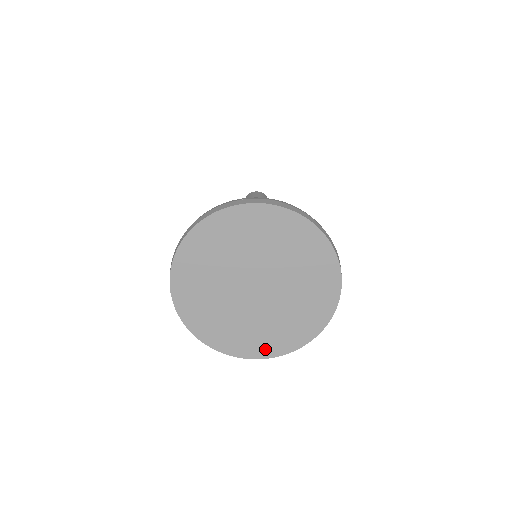
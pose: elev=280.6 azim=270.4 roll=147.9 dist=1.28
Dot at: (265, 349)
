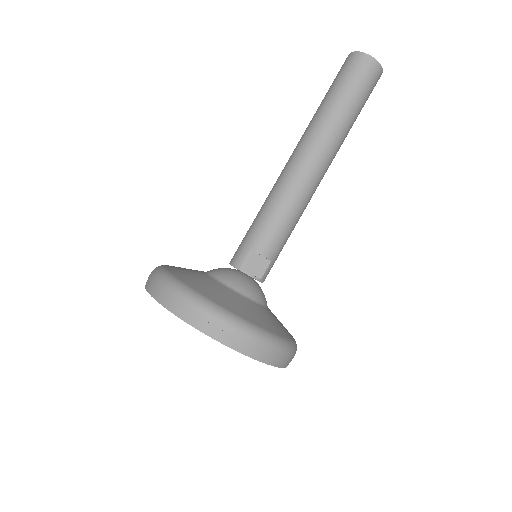
Dot at: occluded
